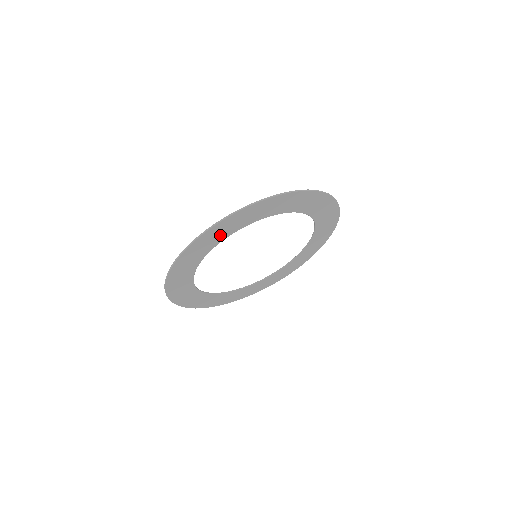
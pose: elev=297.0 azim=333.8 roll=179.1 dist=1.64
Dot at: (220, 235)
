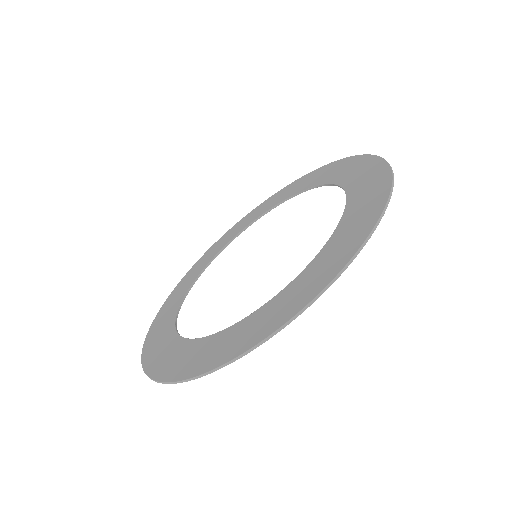
Dot at: (264, 318)
